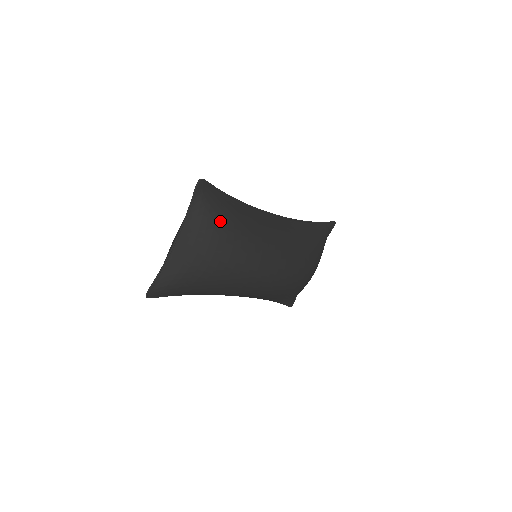
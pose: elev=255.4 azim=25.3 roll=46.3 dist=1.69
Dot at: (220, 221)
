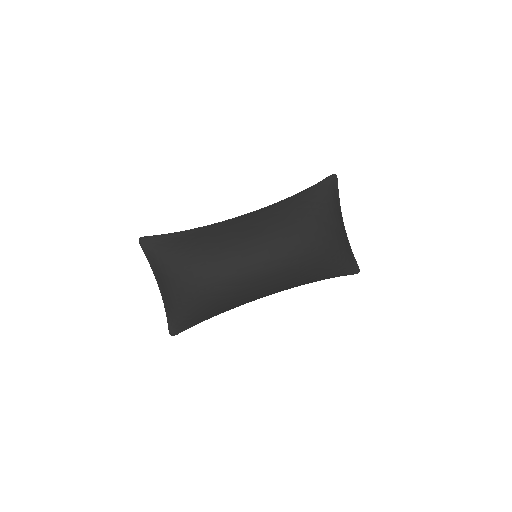
Dot at: (172, 257)
